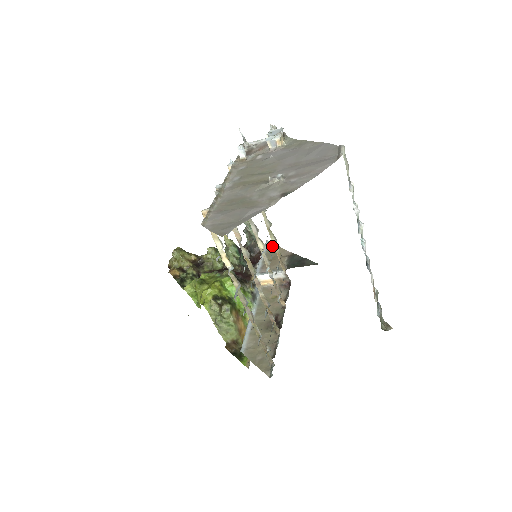
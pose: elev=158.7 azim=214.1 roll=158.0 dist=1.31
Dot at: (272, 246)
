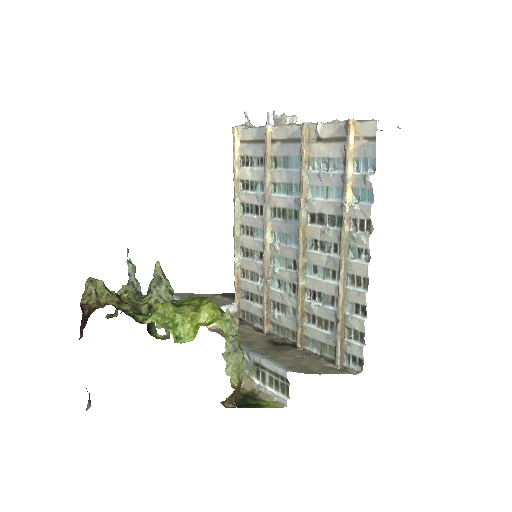
Dot at: (181, 294)
